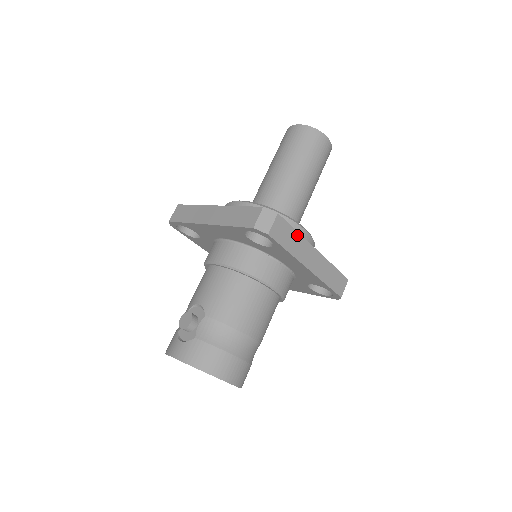
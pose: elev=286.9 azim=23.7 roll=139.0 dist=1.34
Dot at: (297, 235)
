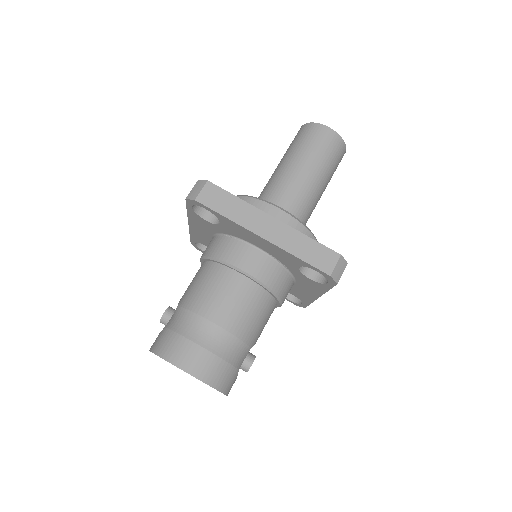
Dot at: (239, 202)
